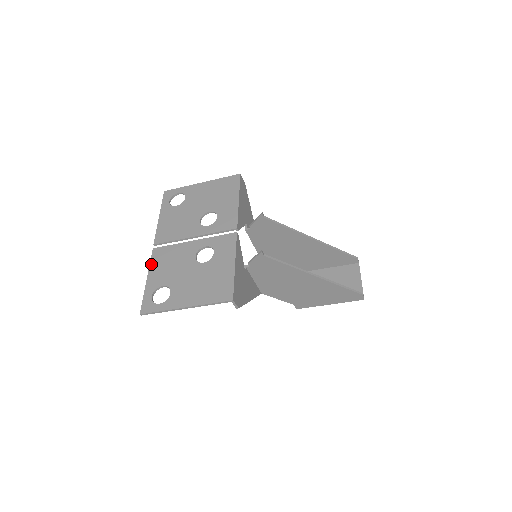
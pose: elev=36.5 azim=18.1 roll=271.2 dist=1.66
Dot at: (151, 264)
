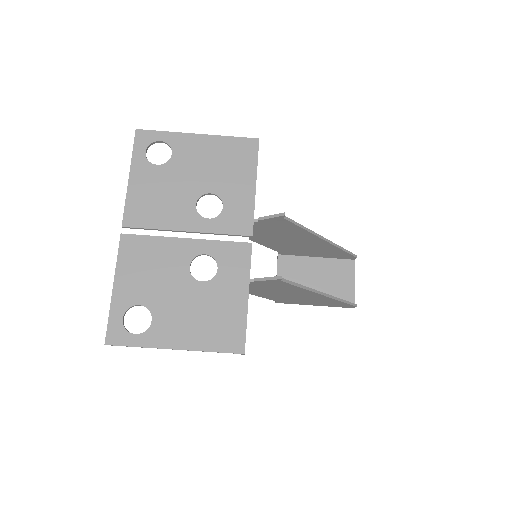
Dot at: (119, 262)
